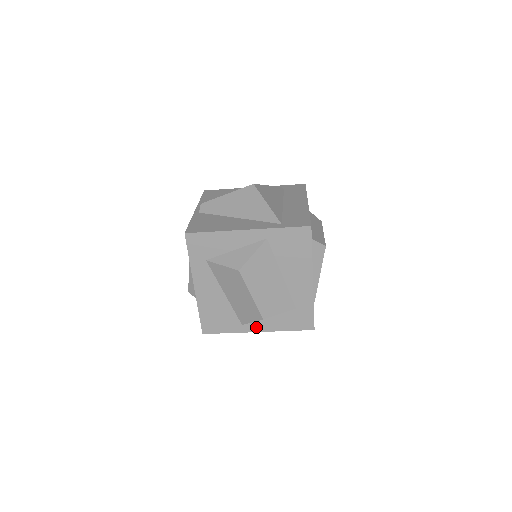
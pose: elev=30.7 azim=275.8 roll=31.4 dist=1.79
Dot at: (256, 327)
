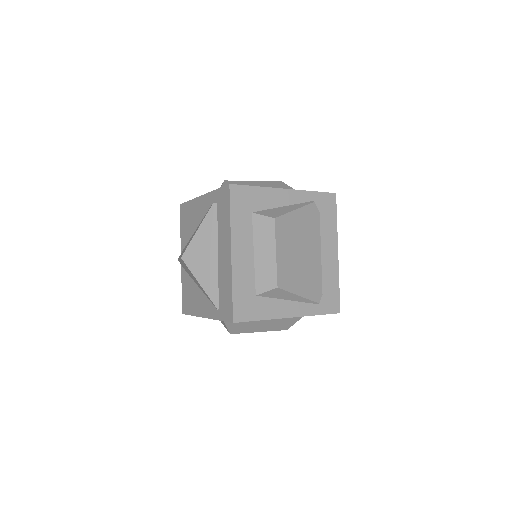
Dot at: occluded
